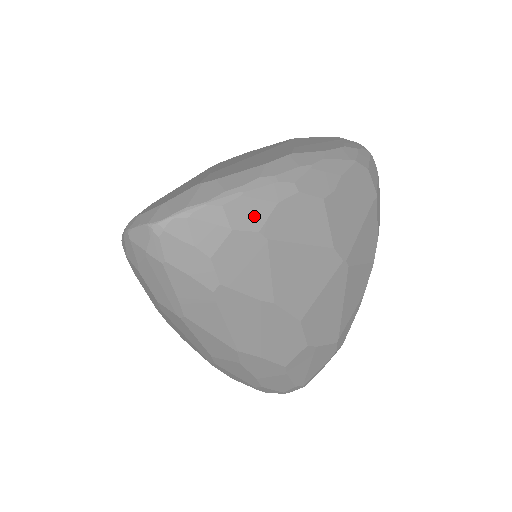
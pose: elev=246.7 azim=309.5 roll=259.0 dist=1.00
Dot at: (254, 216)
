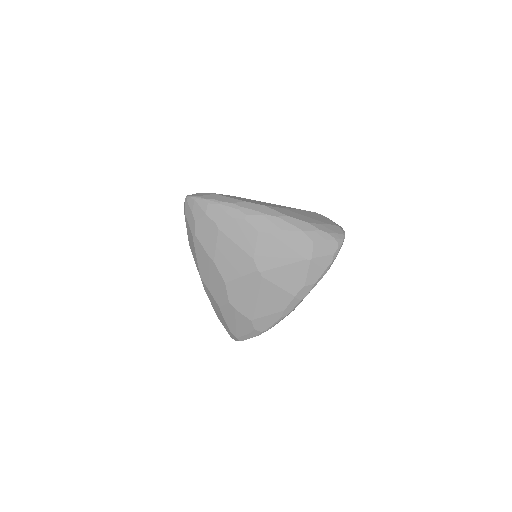
Dot at: (218, 216)
